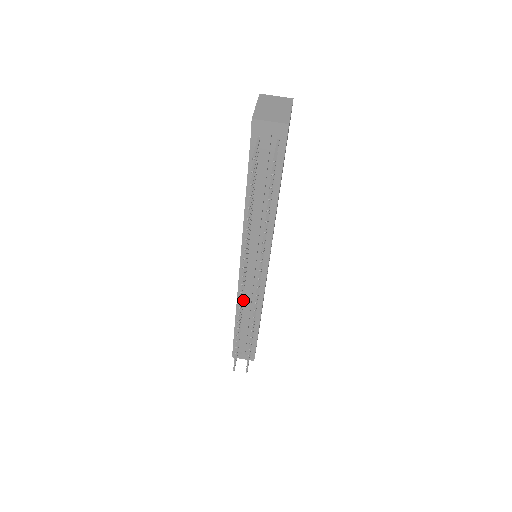
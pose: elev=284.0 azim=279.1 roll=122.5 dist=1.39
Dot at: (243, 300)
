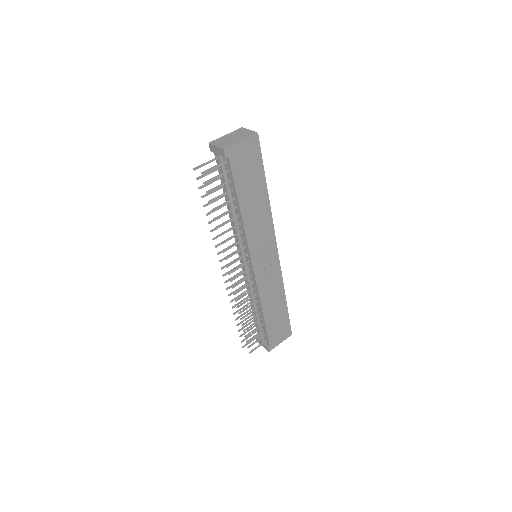
Dot at: (248, 290)
